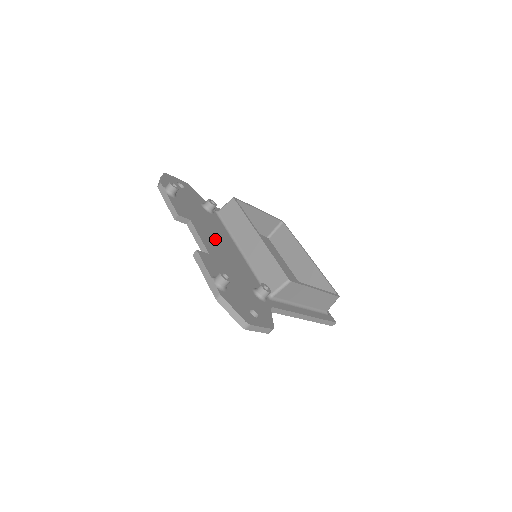
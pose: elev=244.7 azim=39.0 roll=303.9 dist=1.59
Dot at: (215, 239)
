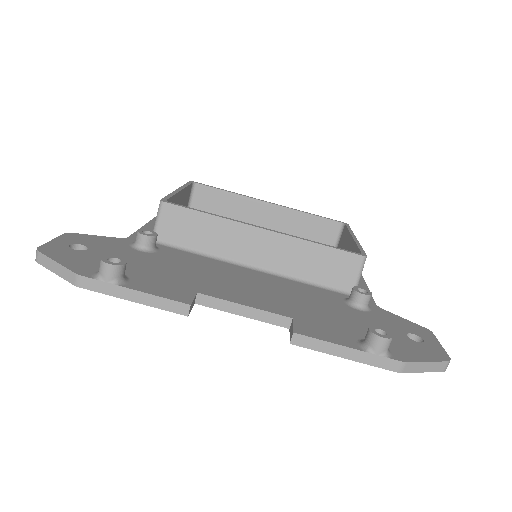
Dot at: (239, 286)
